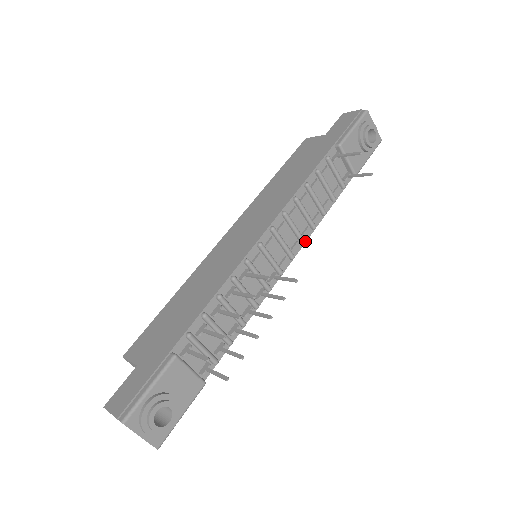
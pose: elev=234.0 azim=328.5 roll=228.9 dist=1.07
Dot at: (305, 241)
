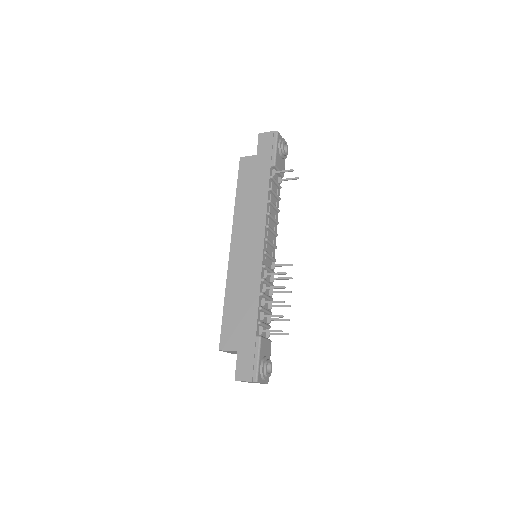
Dot at: occluded
